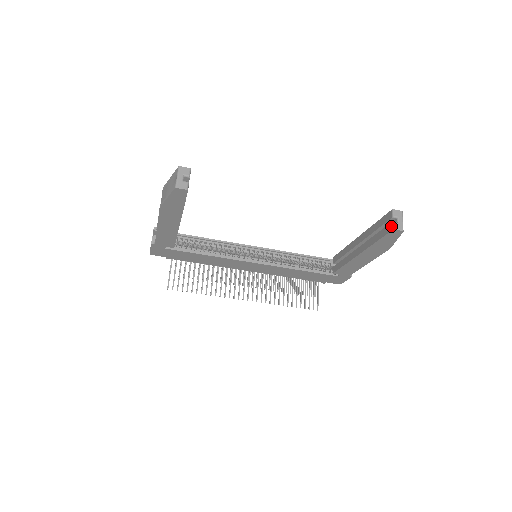
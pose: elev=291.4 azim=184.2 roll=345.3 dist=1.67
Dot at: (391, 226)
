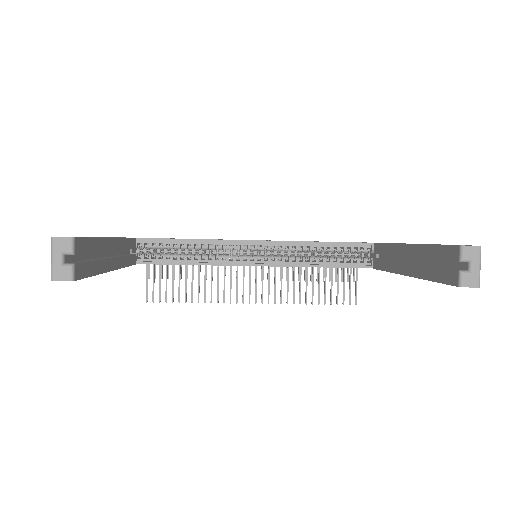
Dot at: (456, 278)
